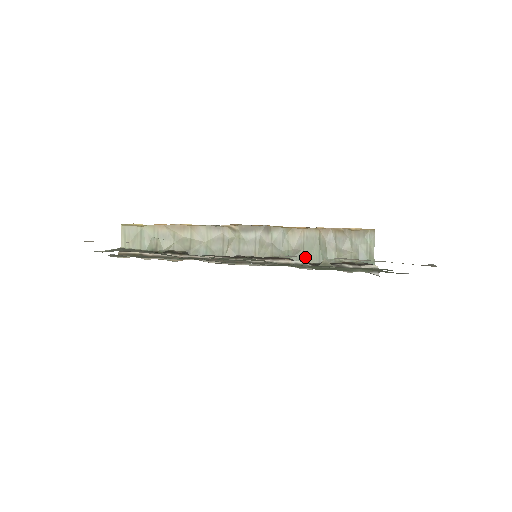
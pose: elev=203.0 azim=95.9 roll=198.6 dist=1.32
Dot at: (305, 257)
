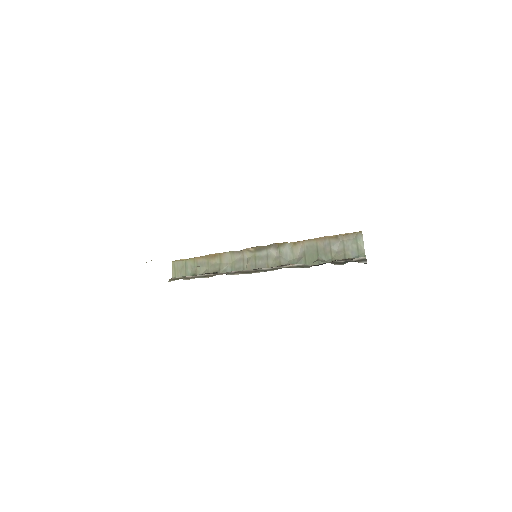
Dot at: (307, 262)
